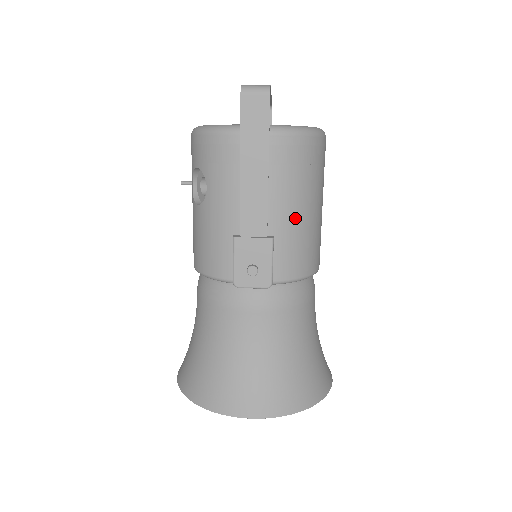
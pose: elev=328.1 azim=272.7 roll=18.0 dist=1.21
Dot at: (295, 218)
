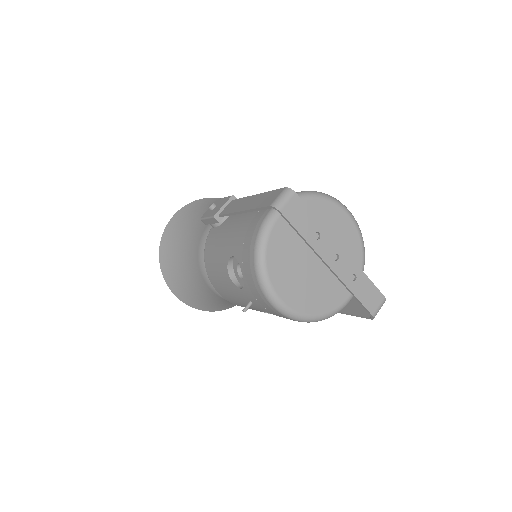
Dot at: occluded
